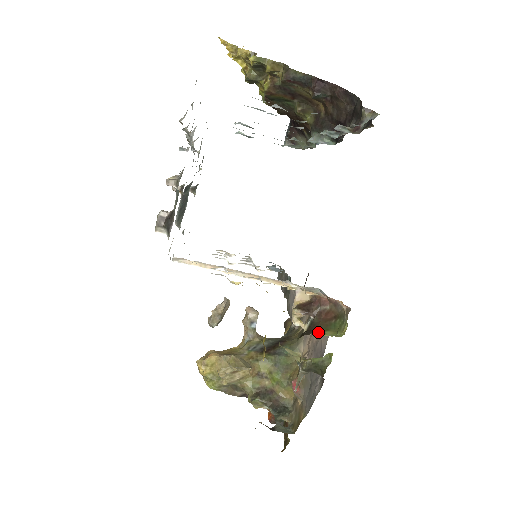
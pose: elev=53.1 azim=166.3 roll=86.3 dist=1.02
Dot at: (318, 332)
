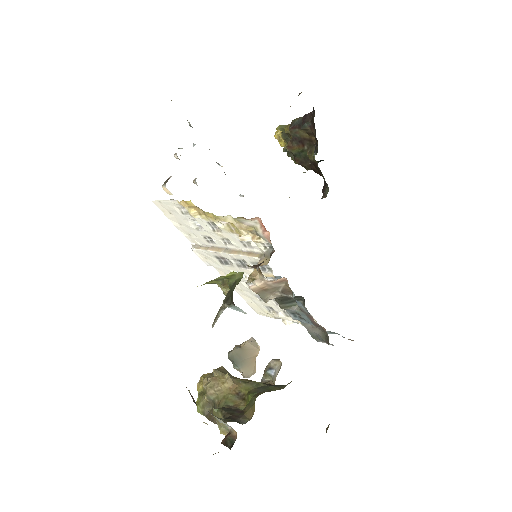
Dot at: occluded
